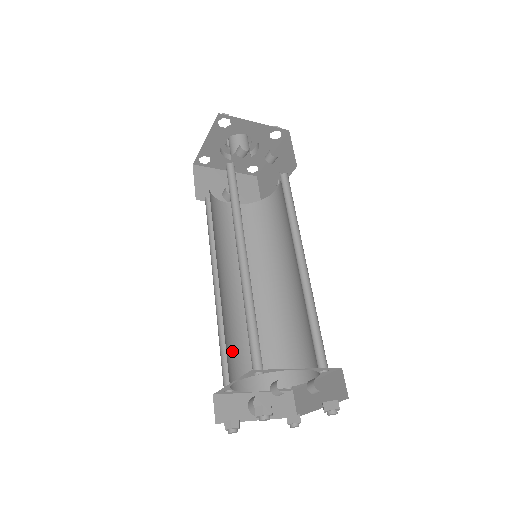
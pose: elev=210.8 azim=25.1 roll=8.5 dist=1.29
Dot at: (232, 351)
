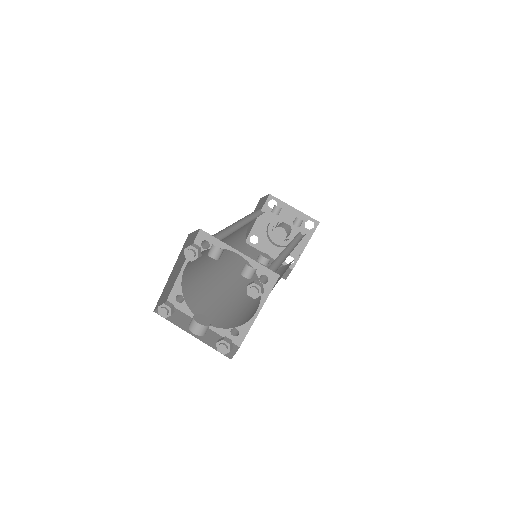
Dot at: (201, 292)
